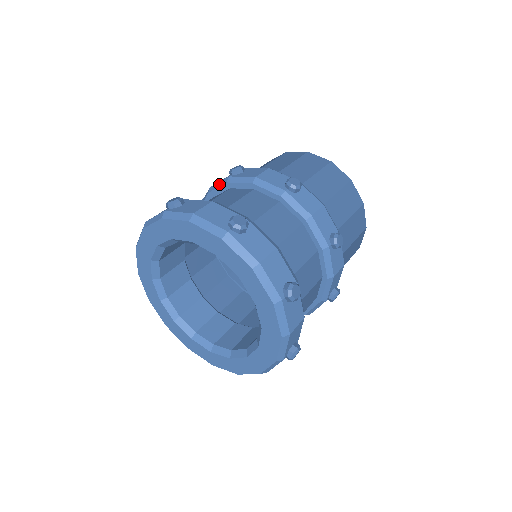
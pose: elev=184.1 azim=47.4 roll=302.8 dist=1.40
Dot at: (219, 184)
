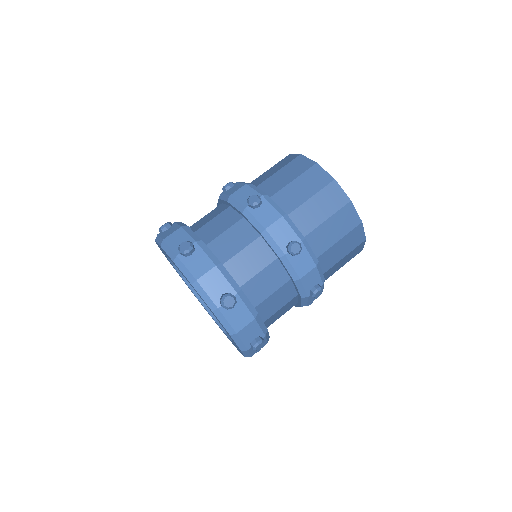
Dot at: occluded
